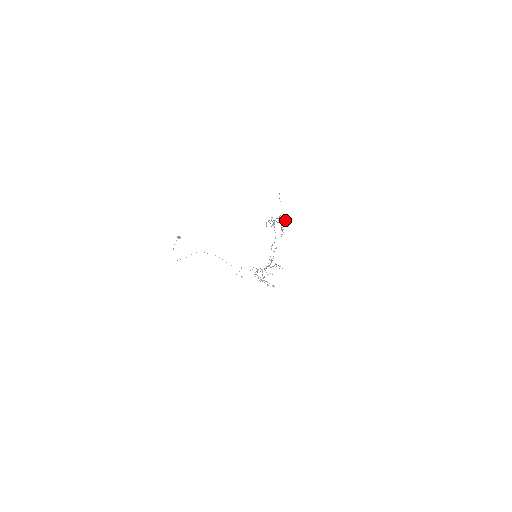
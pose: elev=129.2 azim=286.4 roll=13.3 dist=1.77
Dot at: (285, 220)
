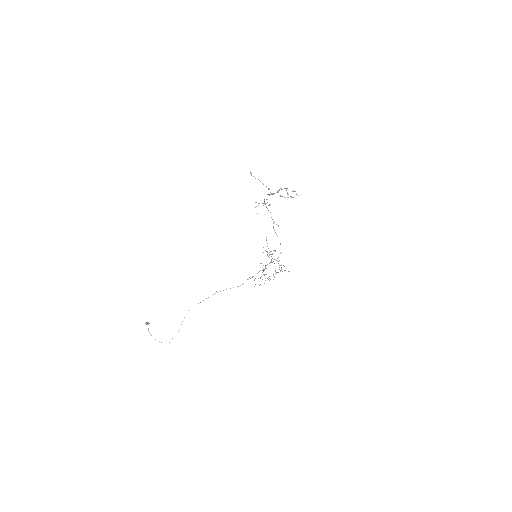
Dot at: occluded
